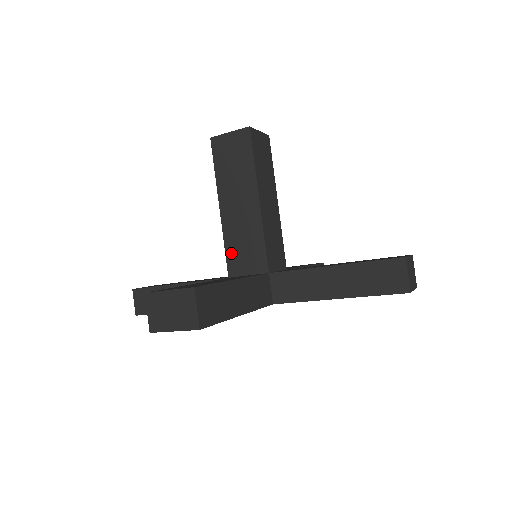
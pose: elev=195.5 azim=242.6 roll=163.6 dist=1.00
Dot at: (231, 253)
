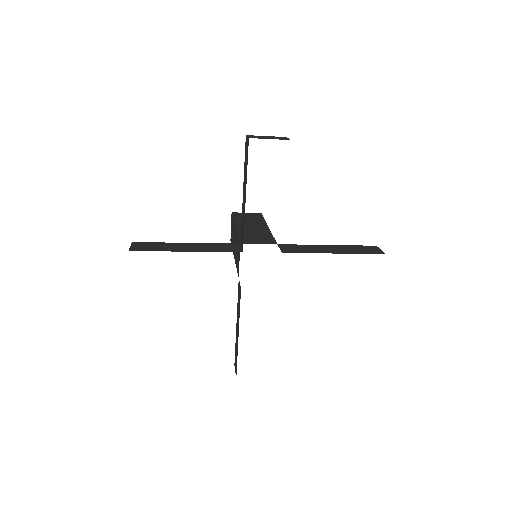
Dot at: (237, 266)
